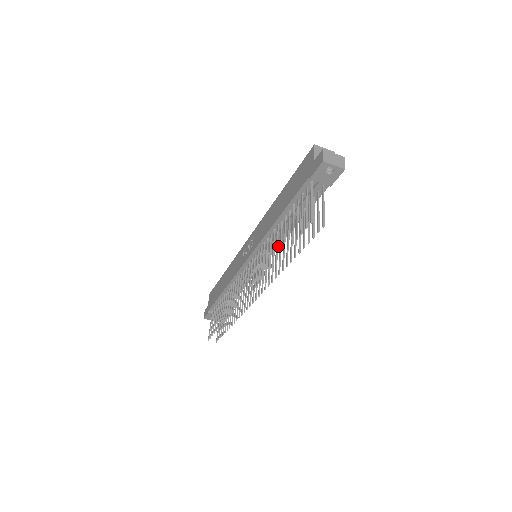
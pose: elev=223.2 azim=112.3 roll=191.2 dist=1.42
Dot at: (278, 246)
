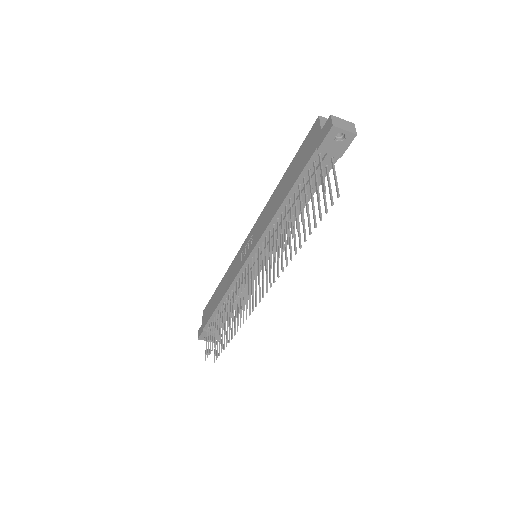
Dot at: occluded
